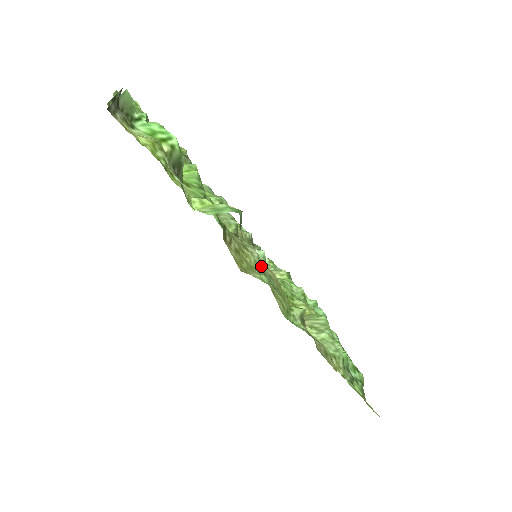
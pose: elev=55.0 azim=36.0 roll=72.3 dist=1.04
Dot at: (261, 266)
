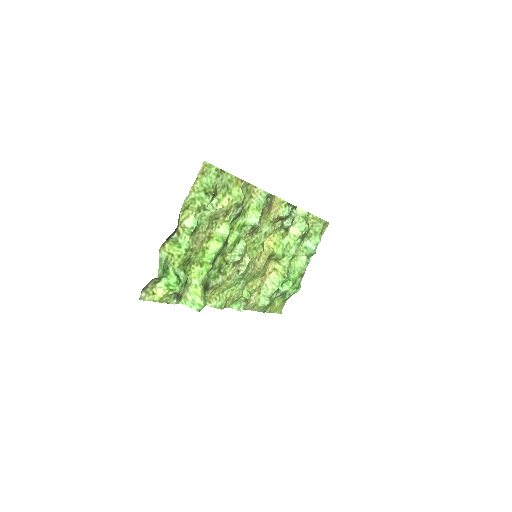
Dot at: (243, 275)
